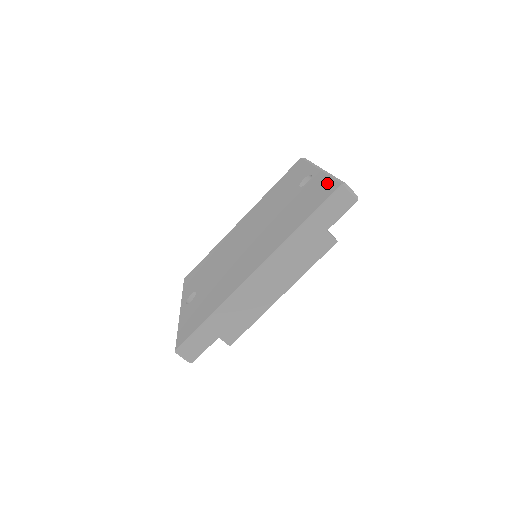
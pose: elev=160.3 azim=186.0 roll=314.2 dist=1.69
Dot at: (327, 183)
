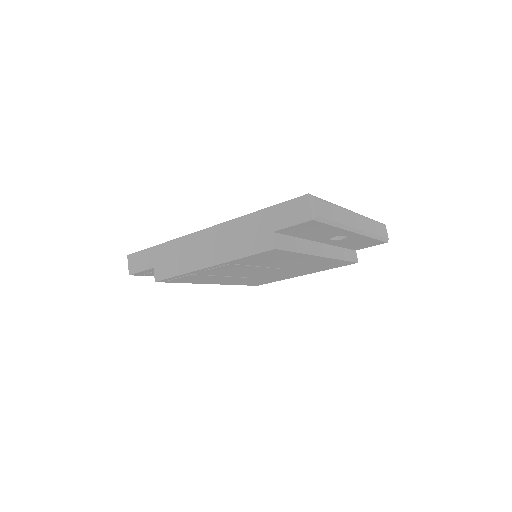
Dot at: occluded
